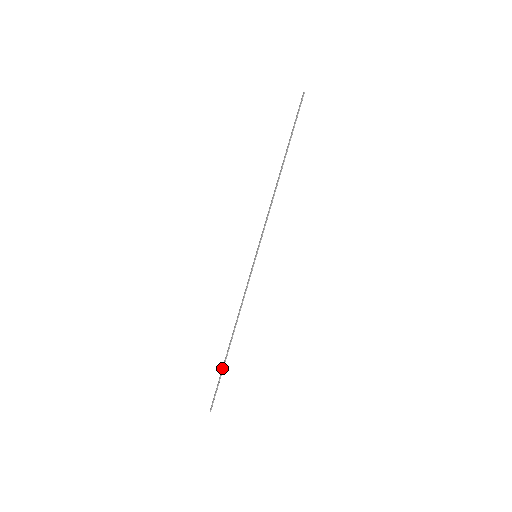
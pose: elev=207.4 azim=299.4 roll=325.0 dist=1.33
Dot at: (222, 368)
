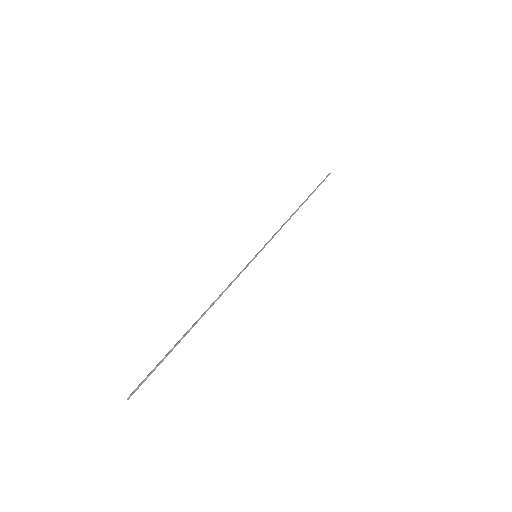
Dot at: (172, 348)
